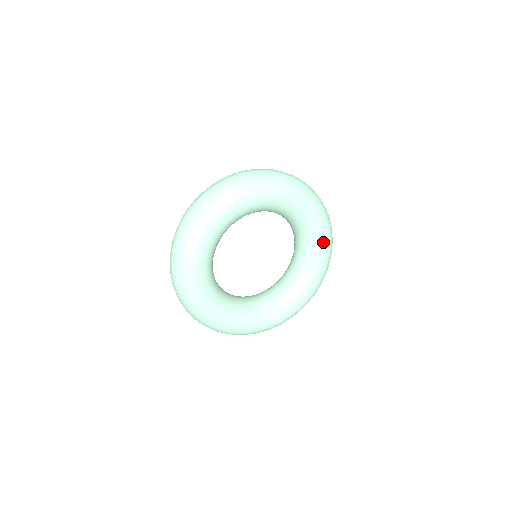
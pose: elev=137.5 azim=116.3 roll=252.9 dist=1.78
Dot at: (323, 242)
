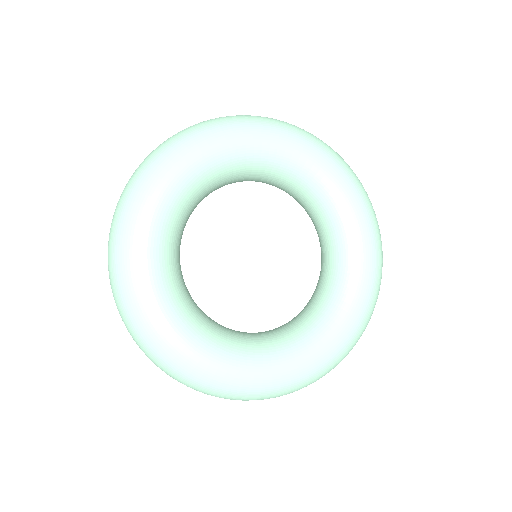
Dot at: (367, 257)
